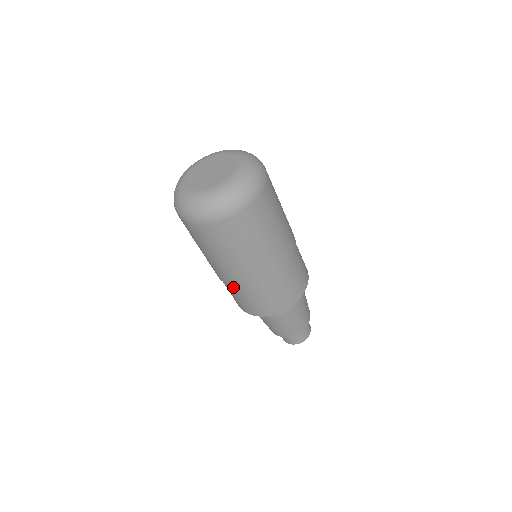
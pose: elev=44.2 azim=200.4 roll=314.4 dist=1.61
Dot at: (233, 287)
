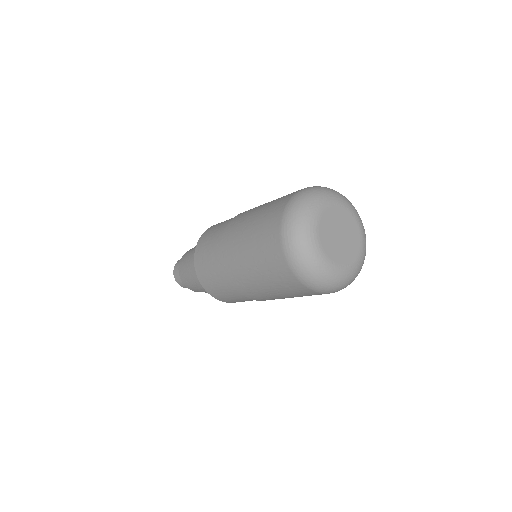
Dot at: occluded
